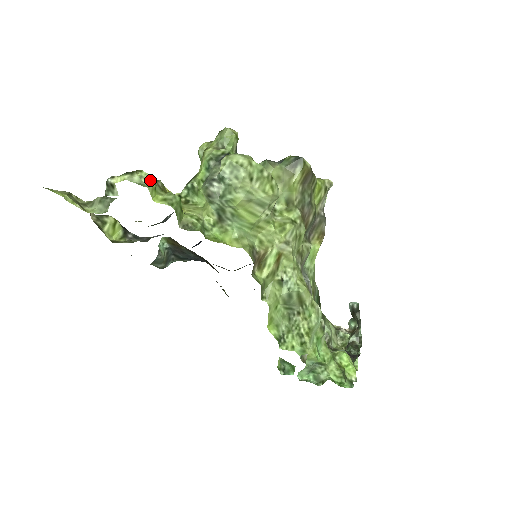
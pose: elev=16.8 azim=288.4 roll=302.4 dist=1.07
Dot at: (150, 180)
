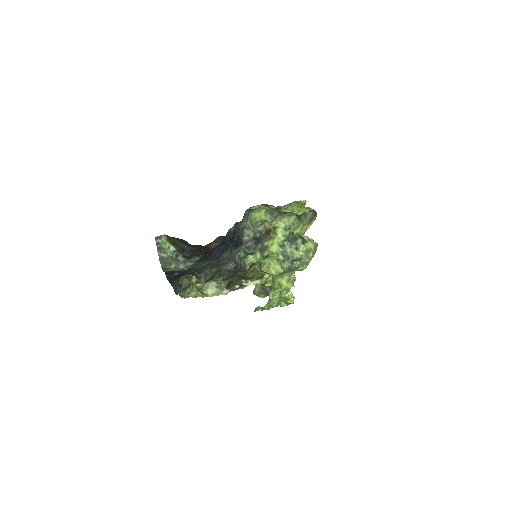
Dot at: occluded
